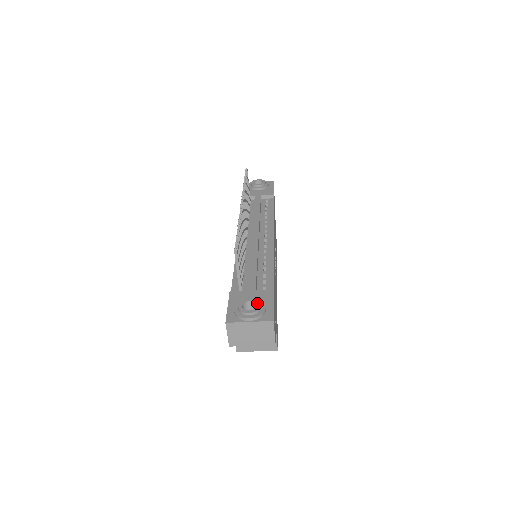
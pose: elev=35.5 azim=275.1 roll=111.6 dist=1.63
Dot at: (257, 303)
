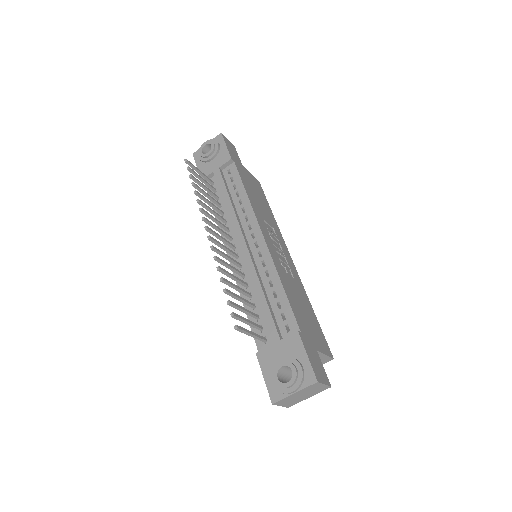
Dot at: (290, 367)
